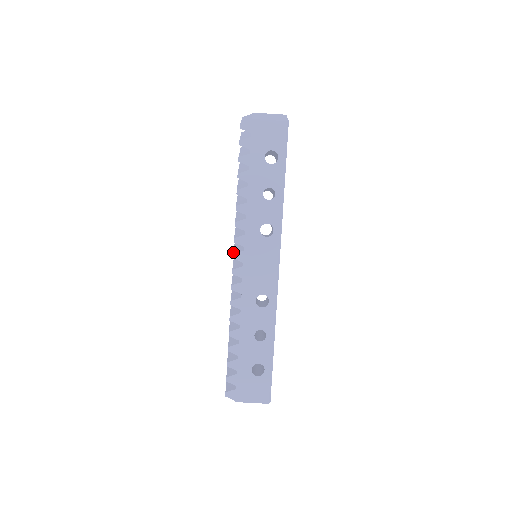
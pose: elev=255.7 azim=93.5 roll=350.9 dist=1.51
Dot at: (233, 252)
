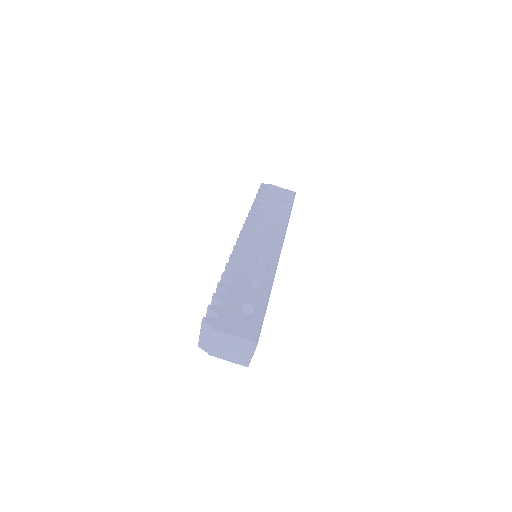
Dot at: occluded
